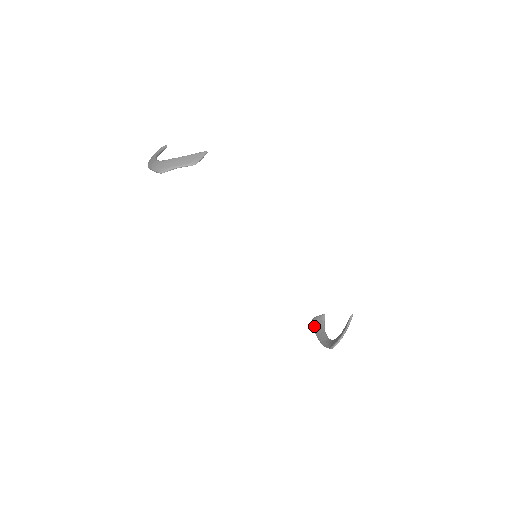
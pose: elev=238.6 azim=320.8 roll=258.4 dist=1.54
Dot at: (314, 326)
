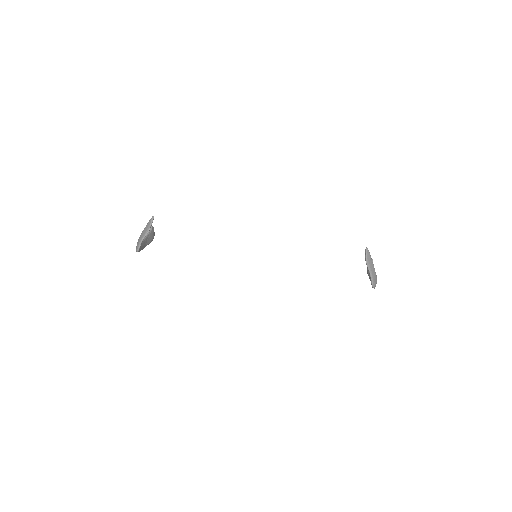
Dot at: (368, 275)
